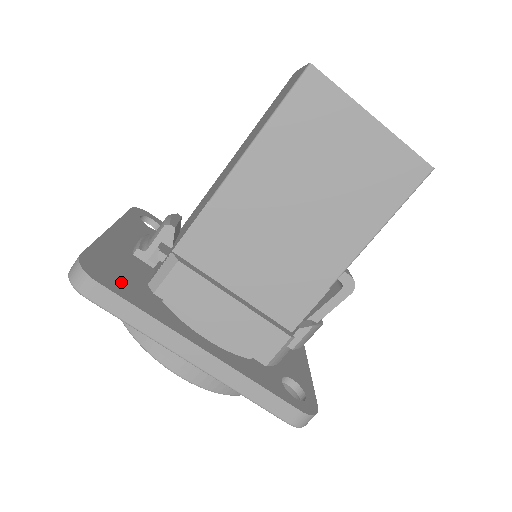
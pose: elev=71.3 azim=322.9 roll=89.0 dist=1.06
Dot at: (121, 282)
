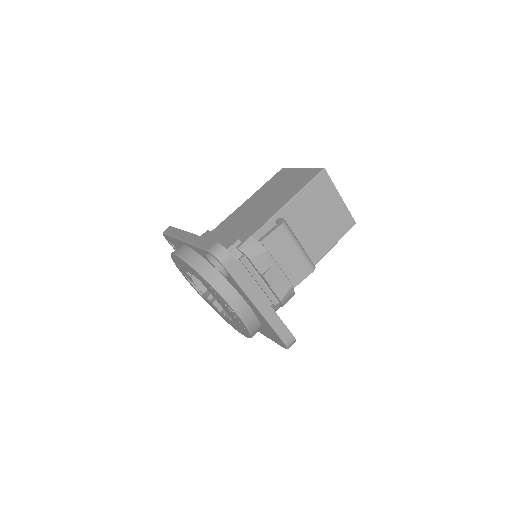
Dot at: occluded
